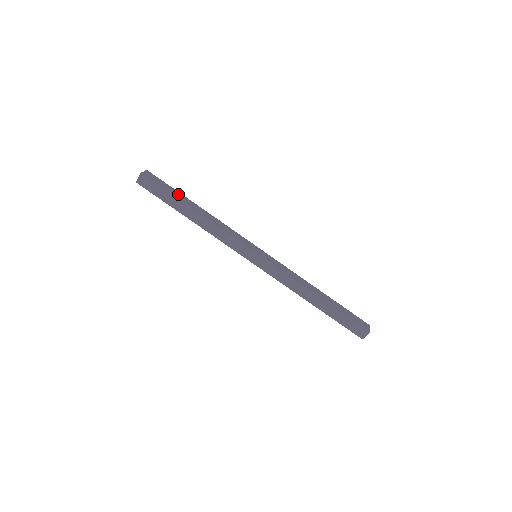
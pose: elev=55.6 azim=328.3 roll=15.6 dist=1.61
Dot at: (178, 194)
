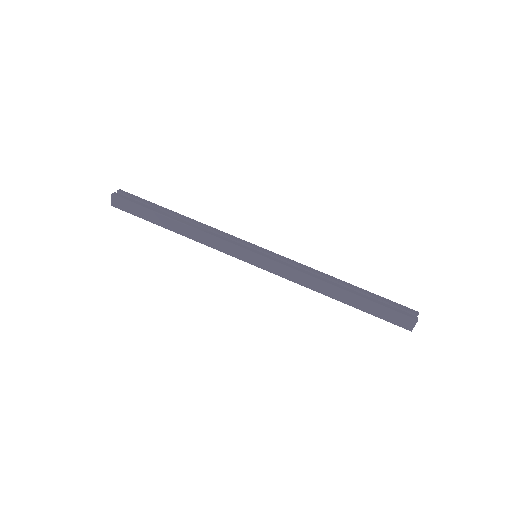
Dot at: (156, 207)
